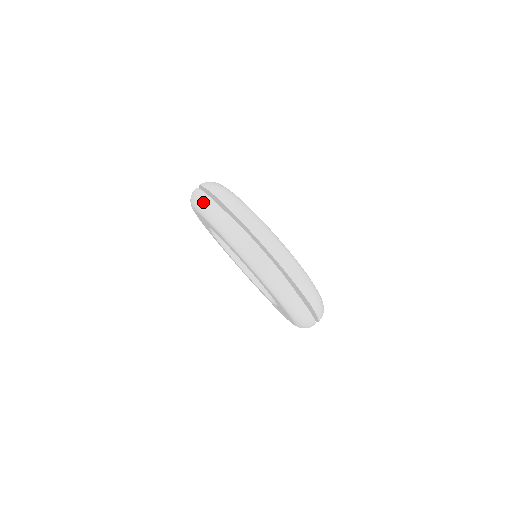
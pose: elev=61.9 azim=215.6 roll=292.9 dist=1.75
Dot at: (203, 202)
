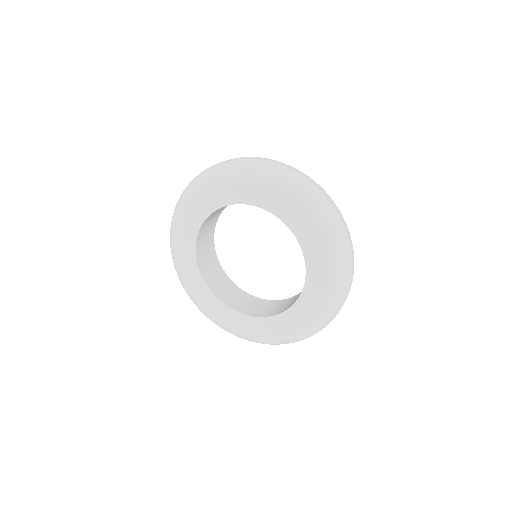
Dot at: (259, 163)
